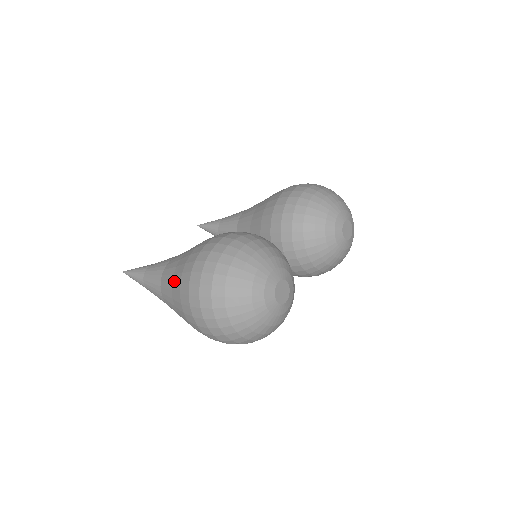
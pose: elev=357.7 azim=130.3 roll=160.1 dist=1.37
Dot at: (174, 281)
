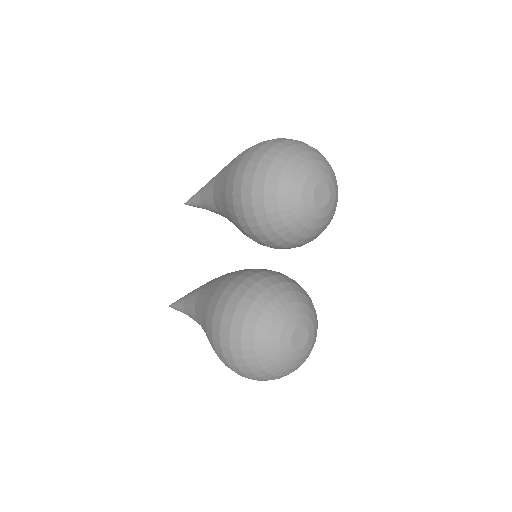
Dot at: occluded
